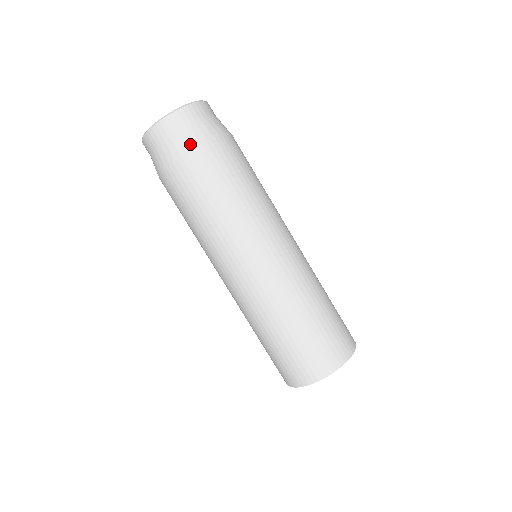
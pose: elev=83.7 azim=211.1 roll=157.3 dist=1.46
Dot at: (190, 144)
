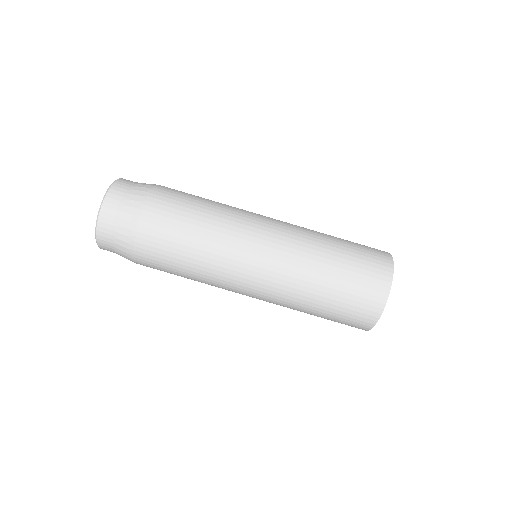
Dot at: (133, 216)
